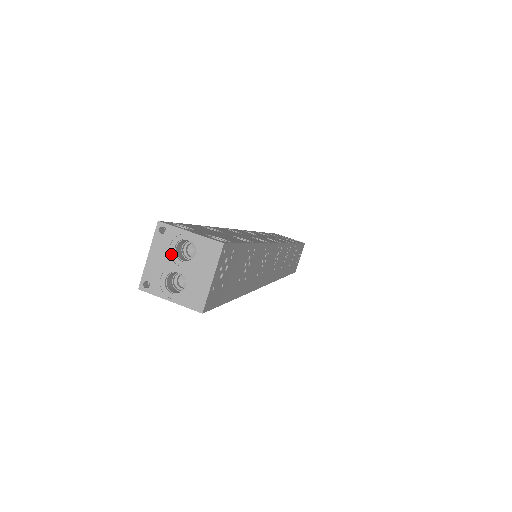
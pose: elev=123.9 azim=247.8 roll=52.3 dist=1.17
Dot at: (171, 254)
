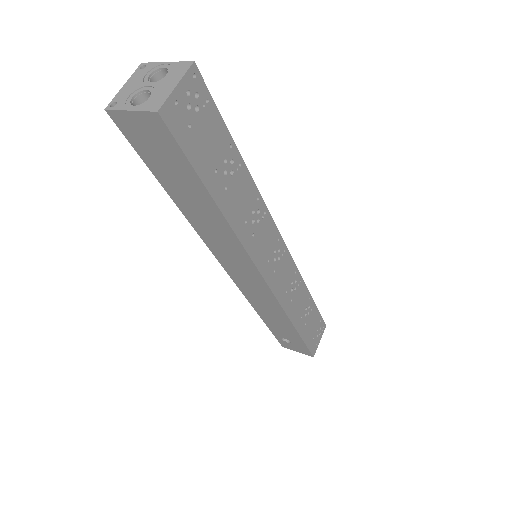
Dot at: (144, 80)
